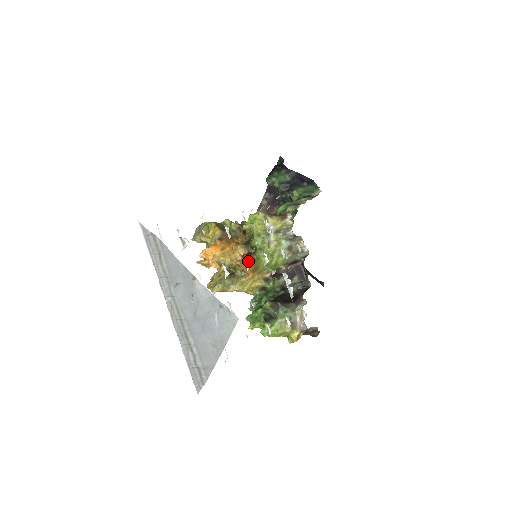
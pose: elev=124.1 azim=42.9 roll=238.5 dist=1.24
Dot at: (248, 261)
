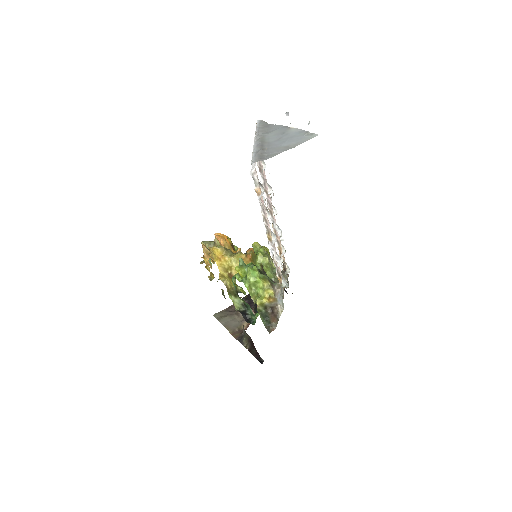
Dot at: (252, 249)
